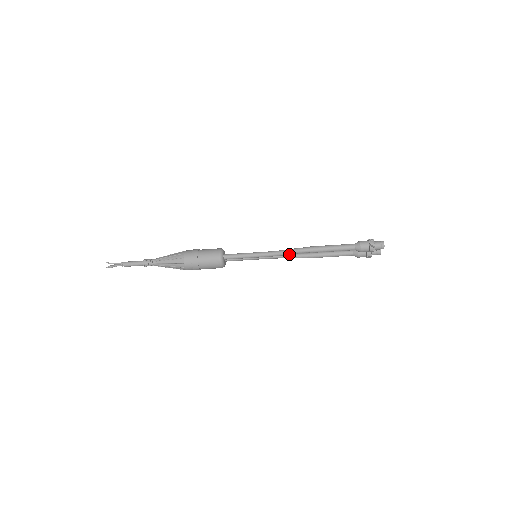
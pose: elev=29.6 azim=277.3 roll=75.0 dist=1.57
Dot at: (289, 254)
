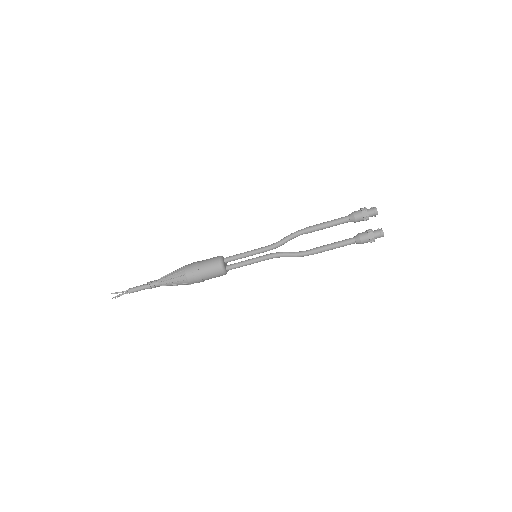
Dot at: (286, 239)
